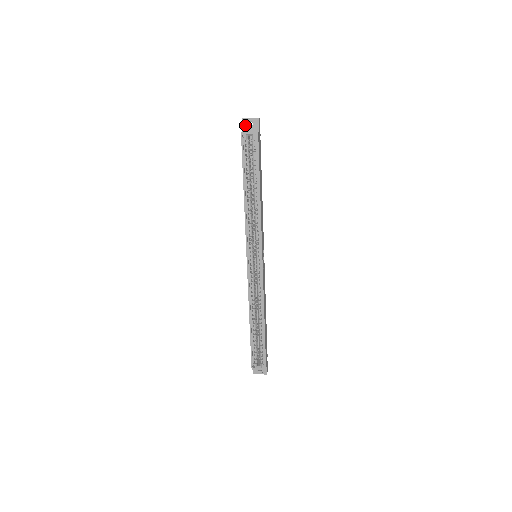
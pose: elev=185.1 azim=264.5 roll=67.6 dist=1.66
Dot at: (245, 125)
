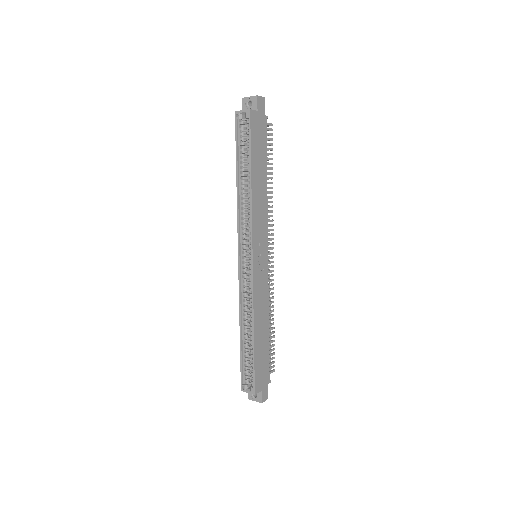
Dot at: (245, 105)
